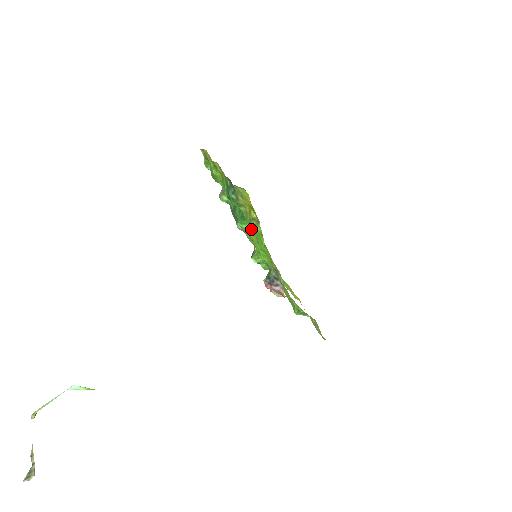
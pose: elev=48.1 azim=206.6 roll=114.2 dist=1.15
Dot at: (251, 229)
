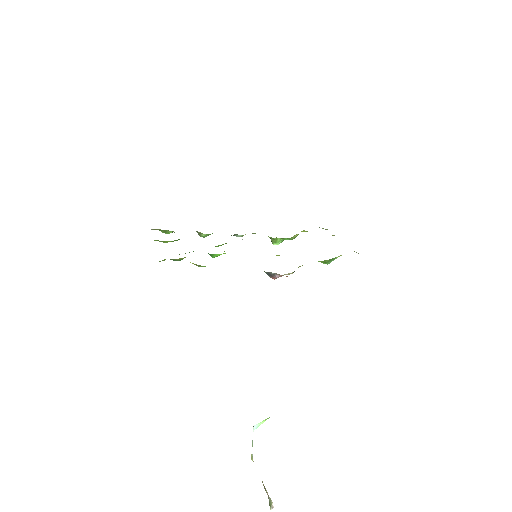
Dot at: occluded
